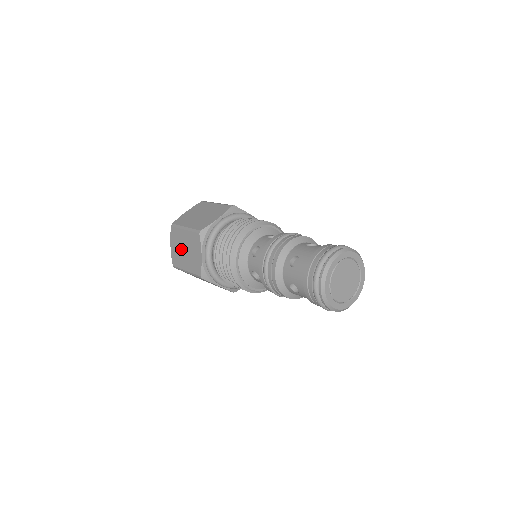
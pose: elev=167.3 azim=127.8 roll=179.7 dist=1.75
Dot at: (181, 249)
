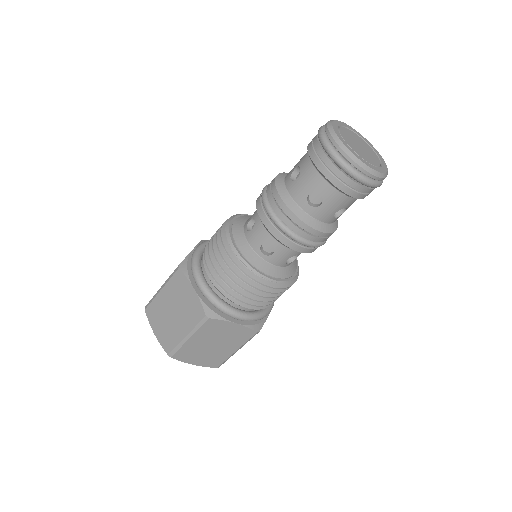
Dot at: (168, 318)
